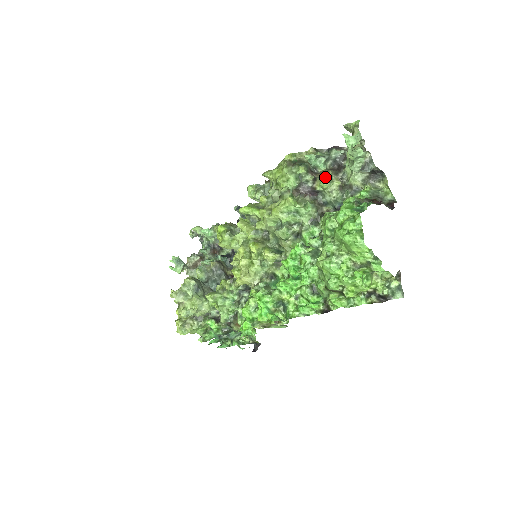
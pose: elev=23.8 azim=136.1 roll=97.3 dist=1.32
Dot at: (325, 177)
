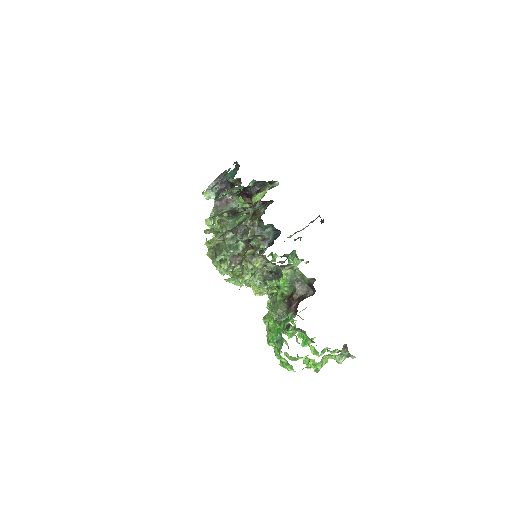
Dot at: (246, 266)
